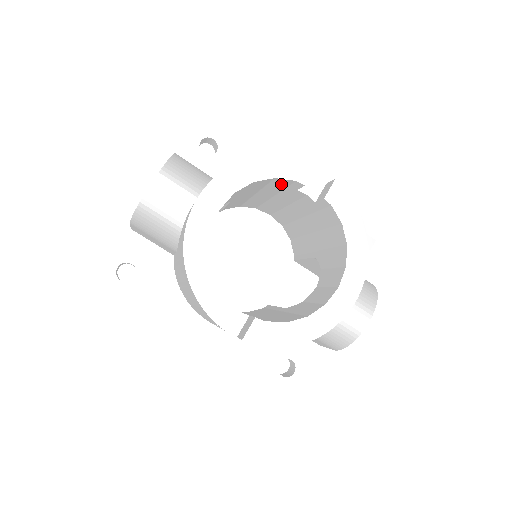
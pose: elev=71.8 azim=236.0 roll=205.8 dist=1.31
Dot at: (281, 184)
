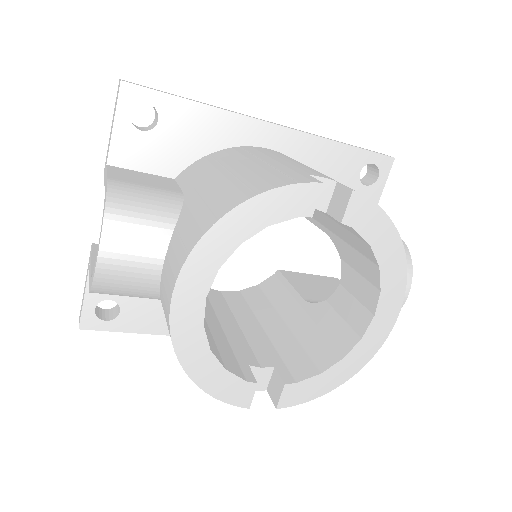
Dot at: occluded
